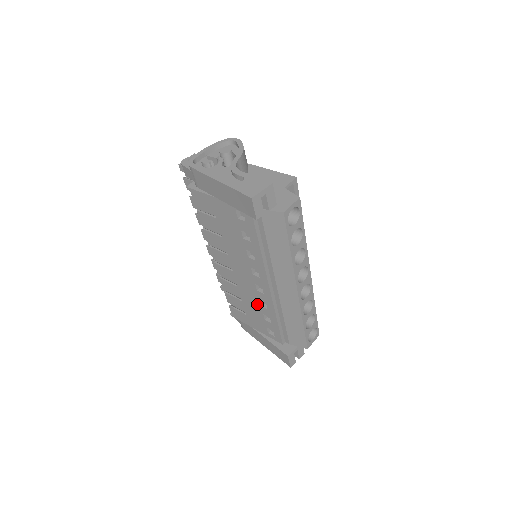
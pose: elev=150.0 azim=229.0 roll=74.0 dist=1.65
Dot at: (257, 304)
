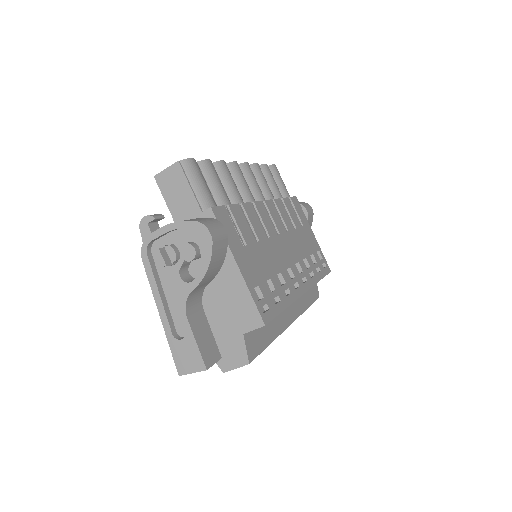
Dot at: occluded
